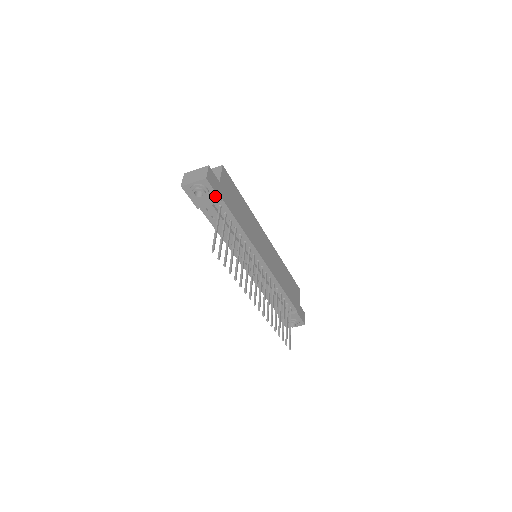
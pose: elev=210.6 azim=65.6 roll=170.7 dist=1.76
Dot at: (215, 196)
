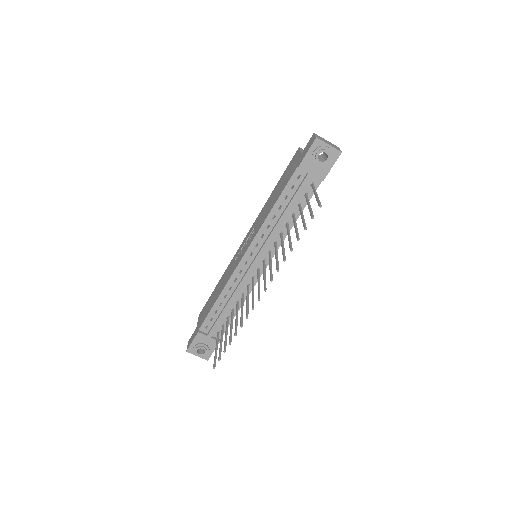
Dot at: (326, 172)
